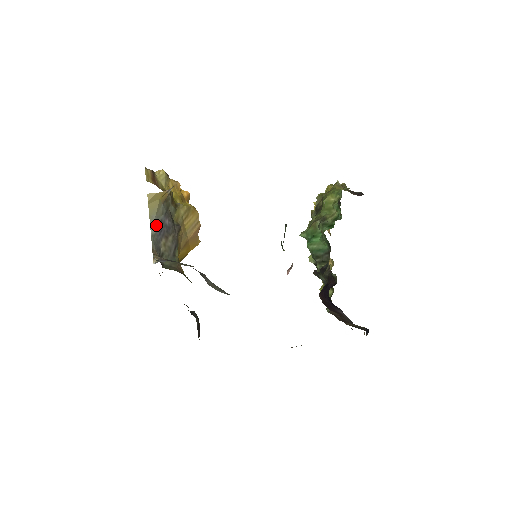
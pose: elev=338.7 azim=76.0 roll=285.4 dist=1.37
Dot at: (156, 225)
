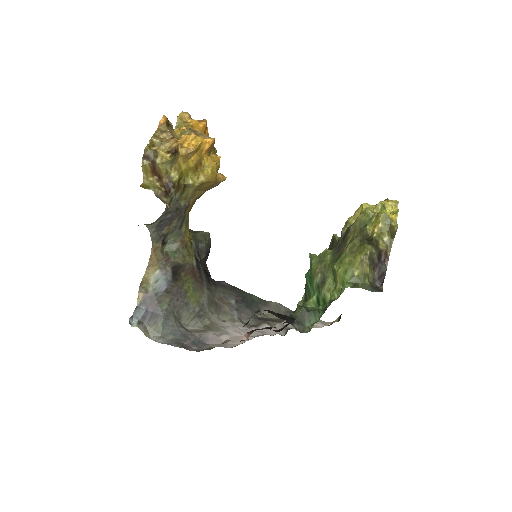
Dot at: (155, 226)
